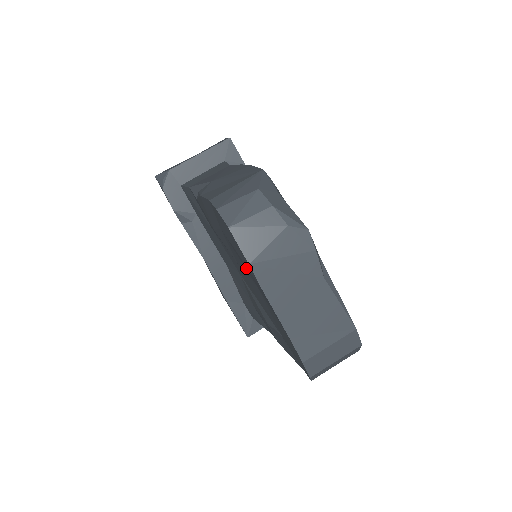
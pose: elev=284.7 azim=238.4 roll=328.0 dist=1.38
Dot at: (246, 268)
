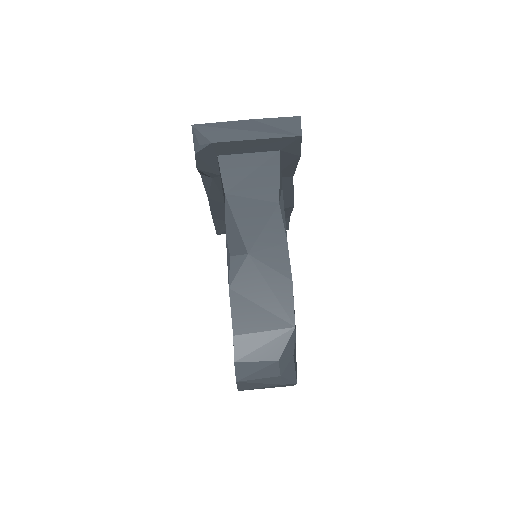
Dot at: occluded
